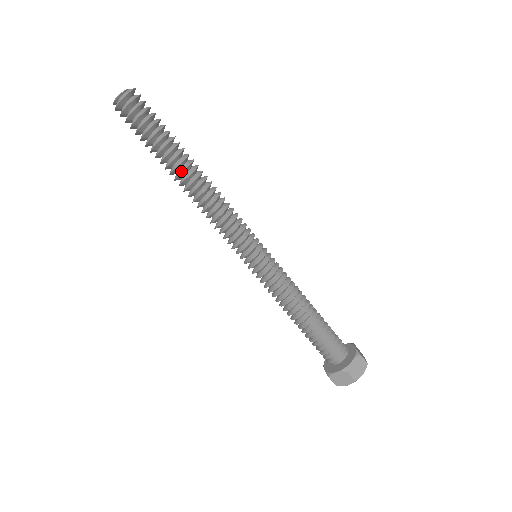
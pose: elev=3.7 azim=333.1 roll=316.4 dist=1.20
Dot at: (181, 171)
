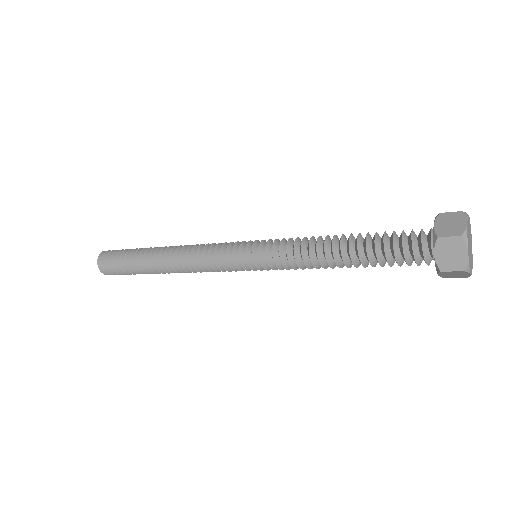
Dot at: (157, 270)
